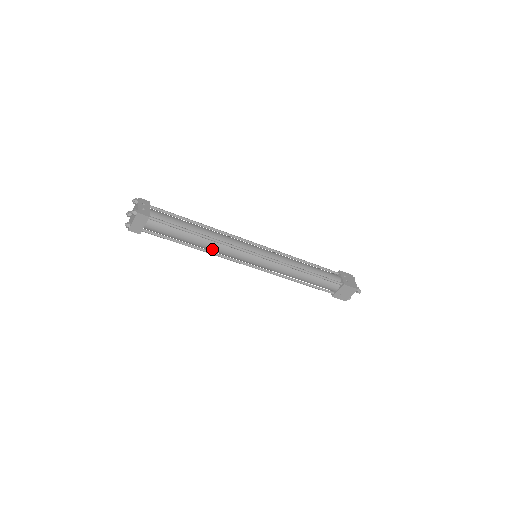
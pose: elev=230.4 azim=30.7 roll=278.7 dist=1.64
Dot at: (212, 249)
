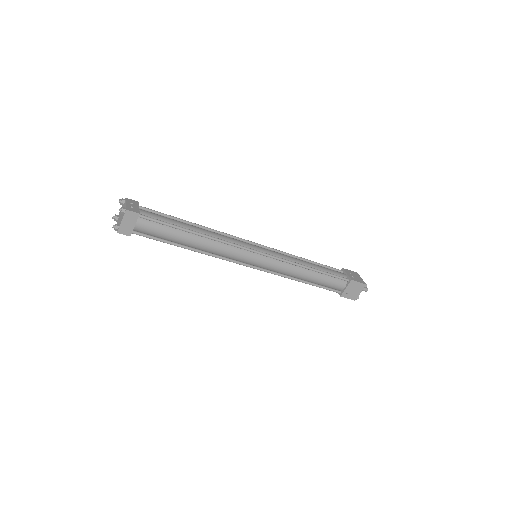
Dot at: (209, 249)
